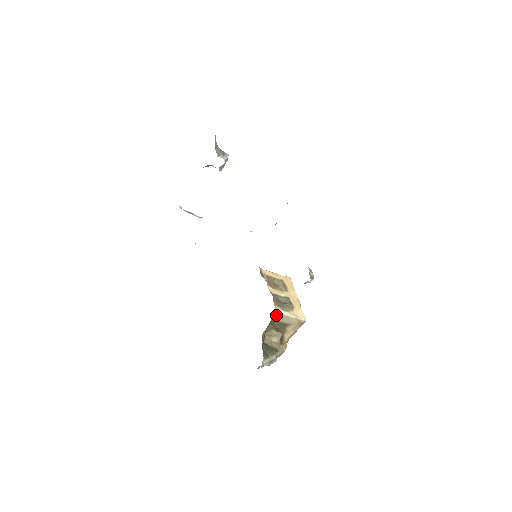
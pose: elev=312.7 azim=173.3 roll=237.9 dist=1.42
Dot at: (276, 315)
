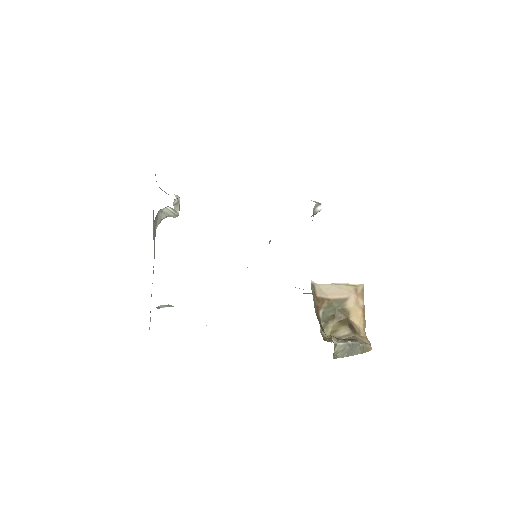
Dot at: (316, 287)
